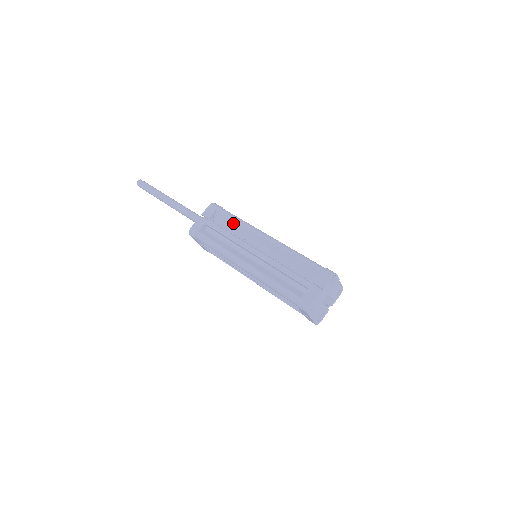
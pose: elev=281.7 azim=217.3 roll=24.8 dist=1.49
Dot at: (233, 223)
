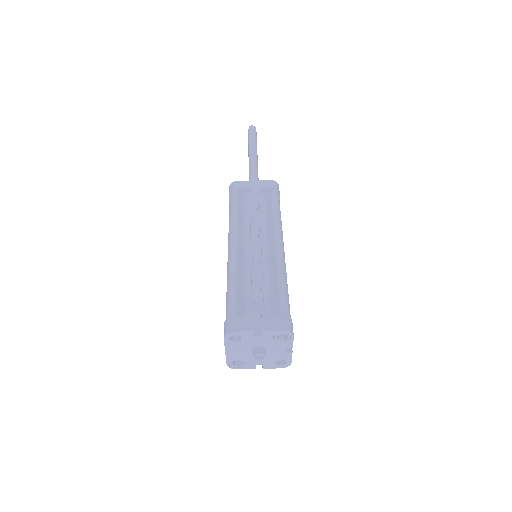
Dot at: (270, 209)
